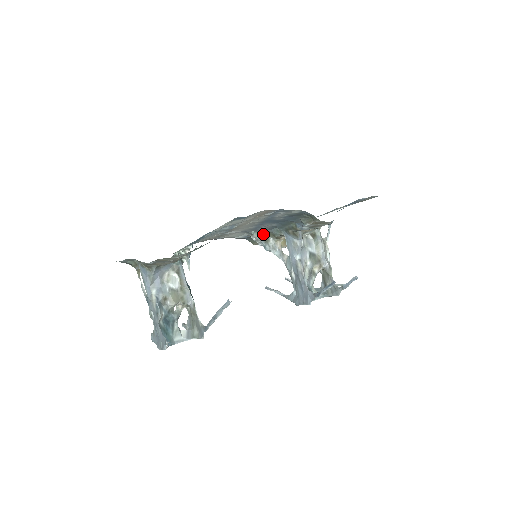
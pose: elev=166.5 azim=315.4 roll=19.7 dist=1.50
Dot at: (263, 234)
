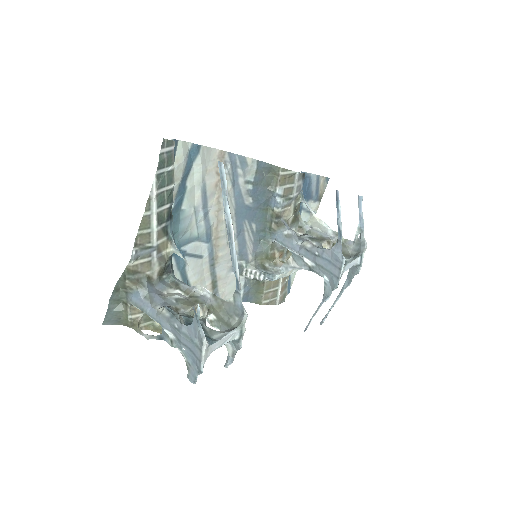
Dot at: (256, 264)
